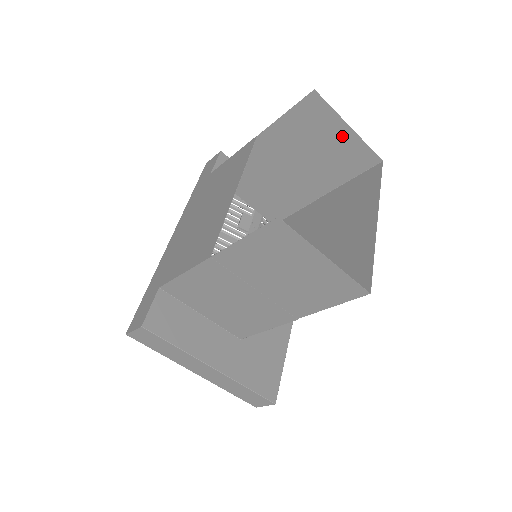
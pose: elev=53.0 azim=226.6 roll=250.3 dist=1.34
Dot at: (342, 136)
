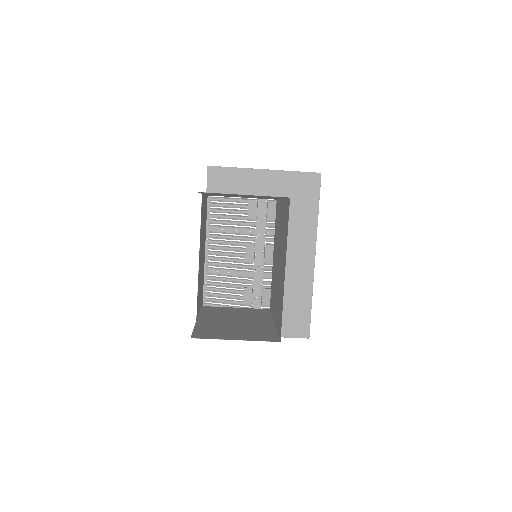
Dot at: (246, 195)
